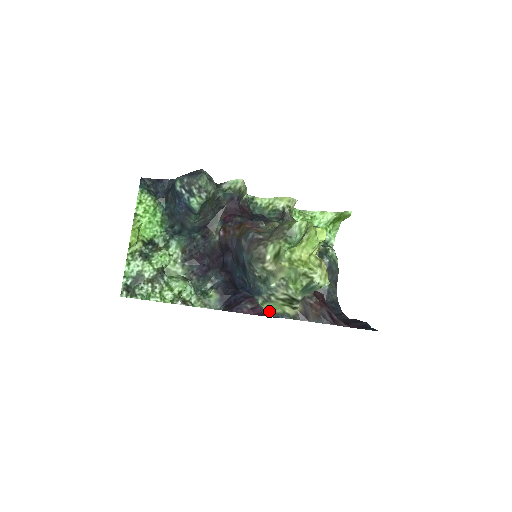
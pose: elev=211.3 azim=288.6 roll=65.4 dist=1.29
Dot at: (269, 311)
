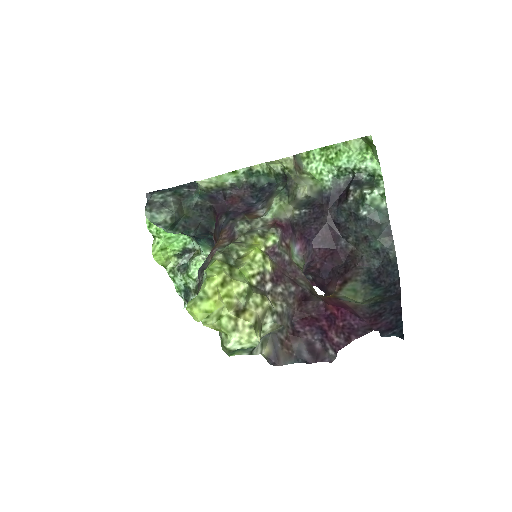
Dot at: occluded
